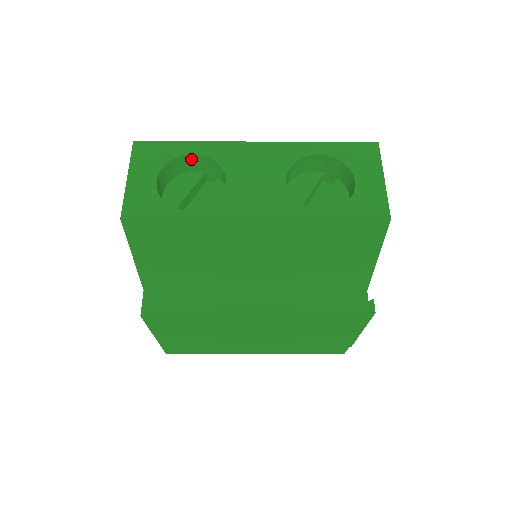
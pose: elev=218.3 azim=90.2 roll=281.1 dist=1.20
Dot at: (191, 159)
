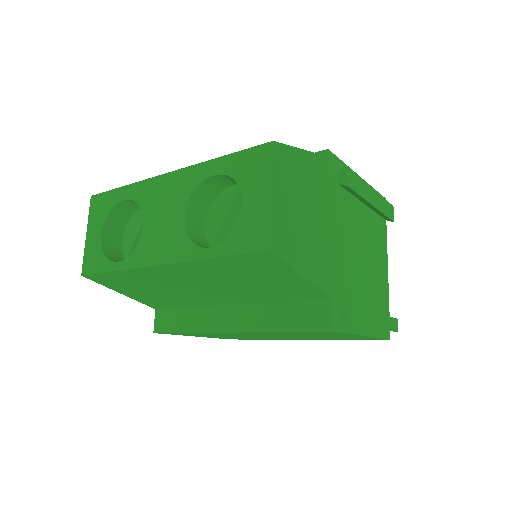
Dot at: (128, 203)
